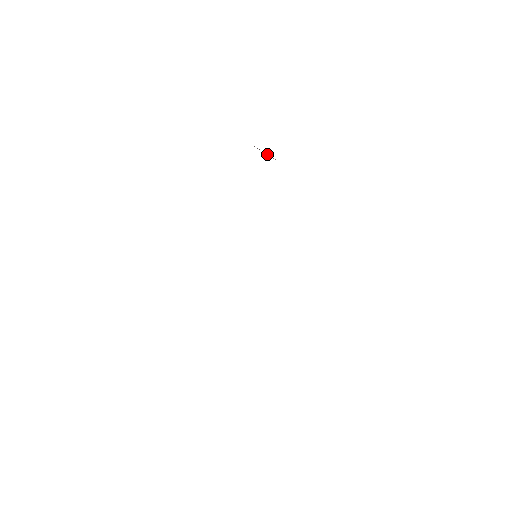
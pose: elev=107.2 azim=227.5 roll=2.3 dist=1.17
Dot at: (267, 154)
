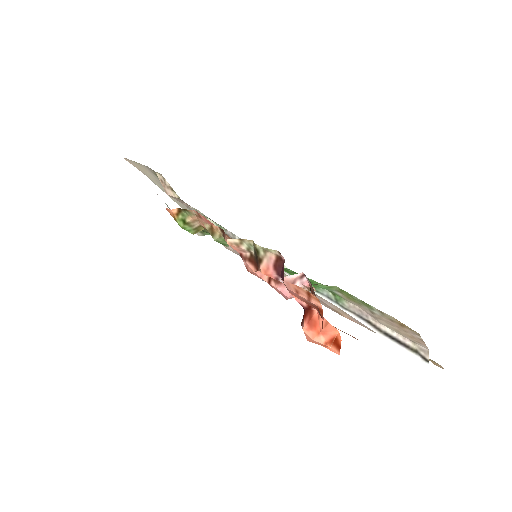
Dot at: occluded
